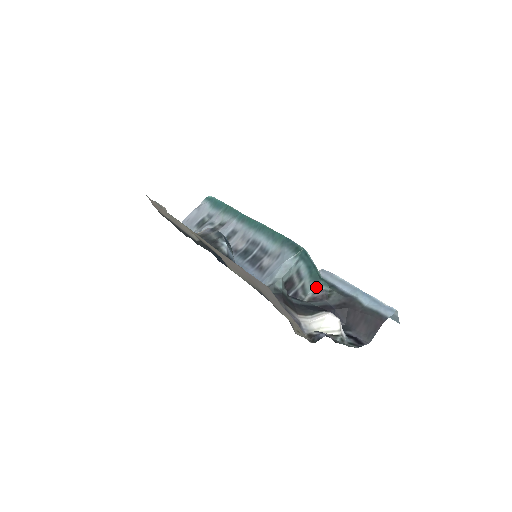
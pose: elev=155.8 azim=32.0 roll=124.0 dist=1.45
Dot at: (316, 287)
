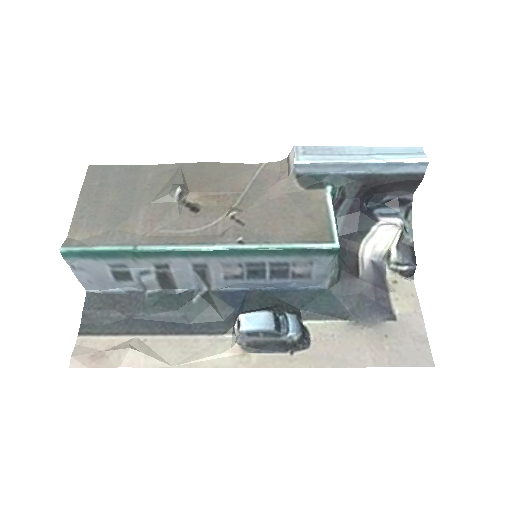
Dot at: occluded
